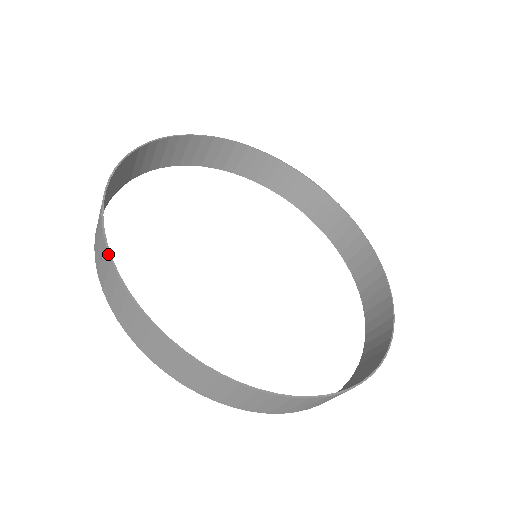
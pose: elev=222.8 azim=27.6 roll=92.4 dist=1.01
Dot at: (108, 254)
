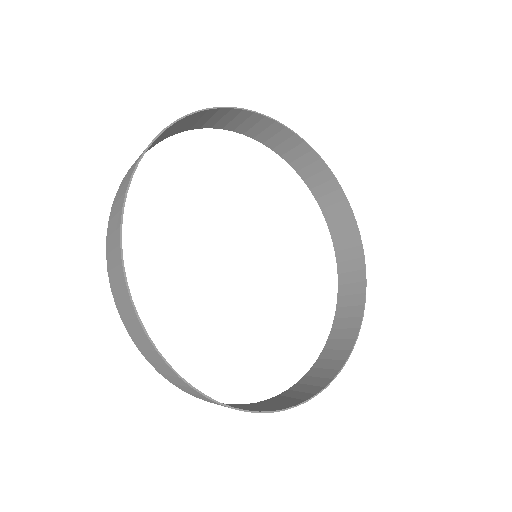
Dot at: (134, 310)
